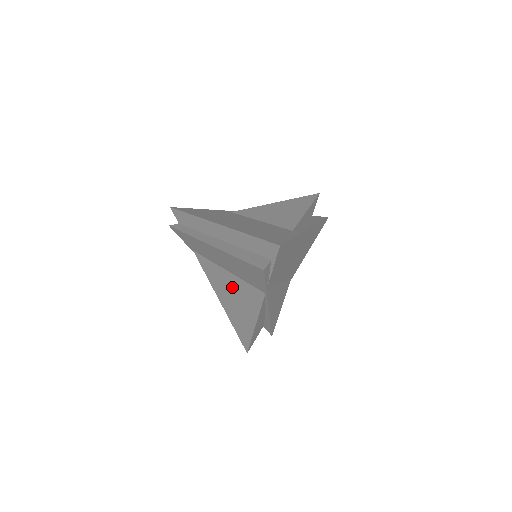
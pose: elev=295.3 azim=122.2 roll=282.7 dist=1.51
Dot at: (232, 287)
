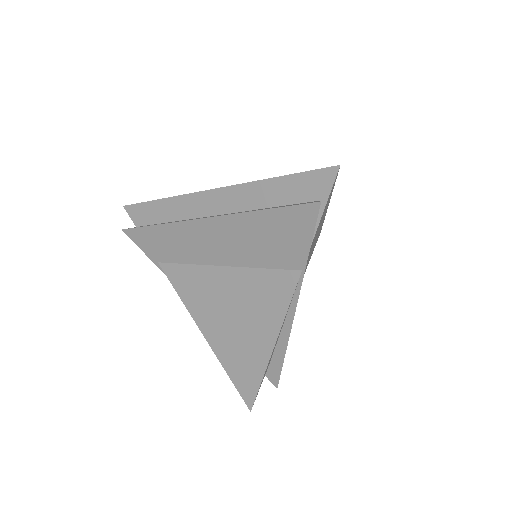
Dot at: (232, 292)
